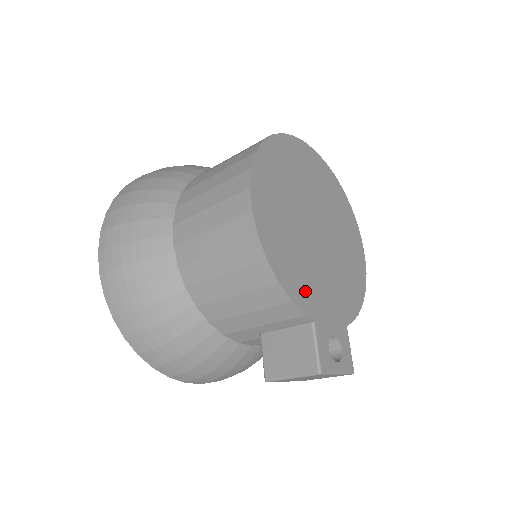
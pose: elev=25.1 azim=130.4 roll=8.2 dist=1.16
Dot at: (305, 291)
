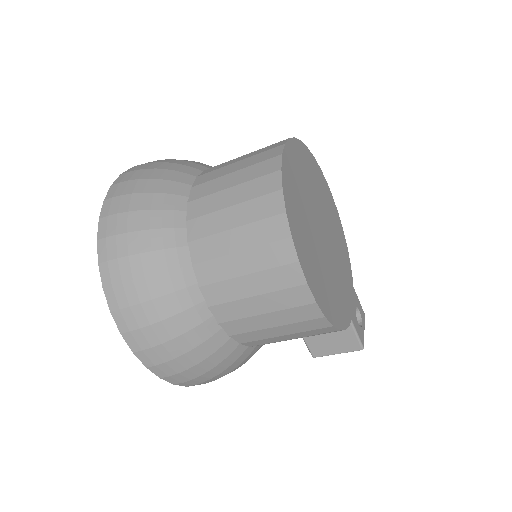
Dot at: (343, 306)
